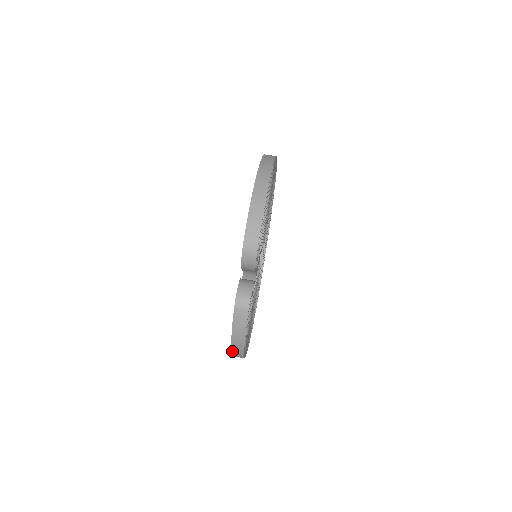
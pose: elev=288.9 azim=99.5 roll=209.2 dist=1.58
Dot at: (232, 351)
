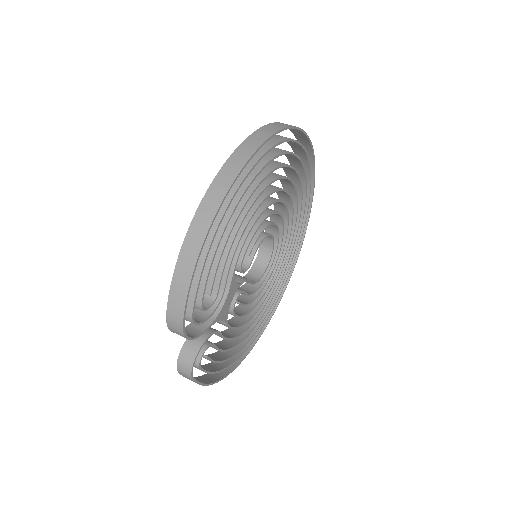
Dot at: (209, 374)
